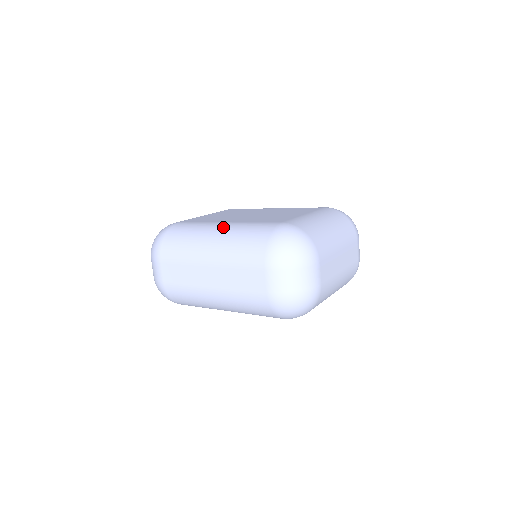
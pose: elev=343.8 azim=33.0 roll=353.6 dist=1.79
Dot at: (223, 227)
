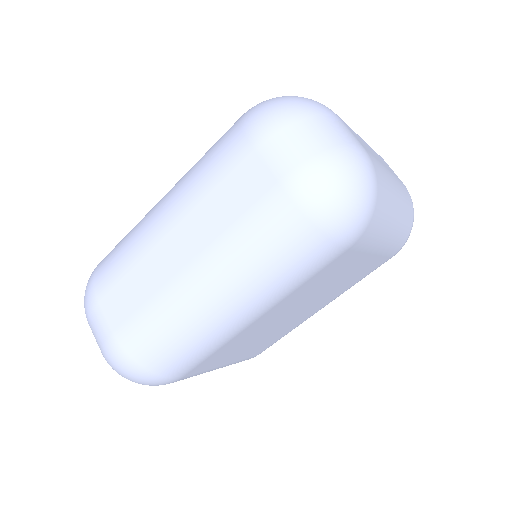
Dot at: occluded
